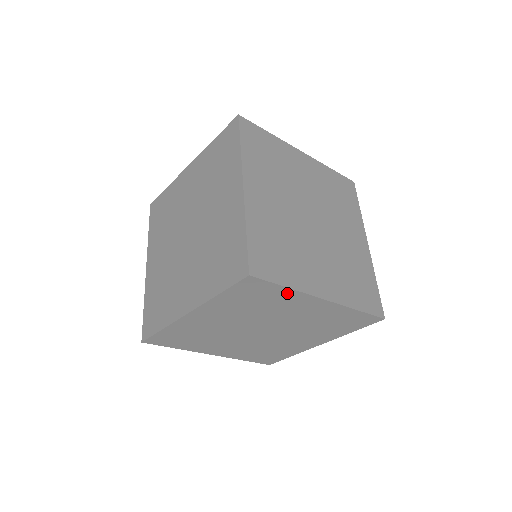
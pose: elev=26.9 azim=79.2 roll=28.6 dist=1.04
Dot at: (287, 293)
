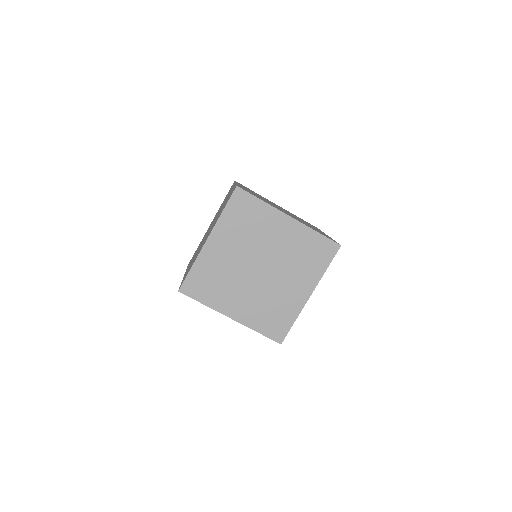
Dot at: (263, 208)
